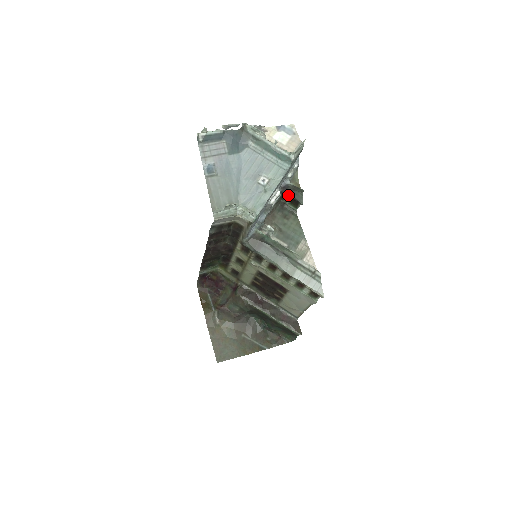
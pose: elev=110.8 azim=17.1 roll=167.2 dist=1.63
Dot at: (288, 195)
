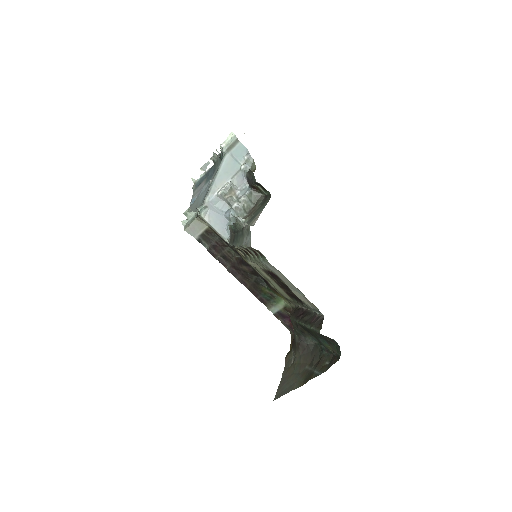
Dot at: (253, 184)
